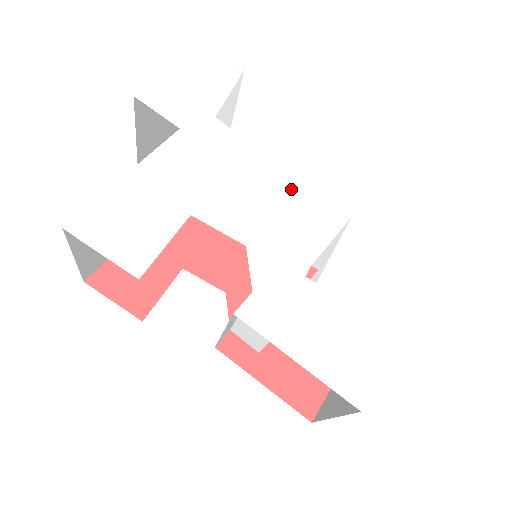
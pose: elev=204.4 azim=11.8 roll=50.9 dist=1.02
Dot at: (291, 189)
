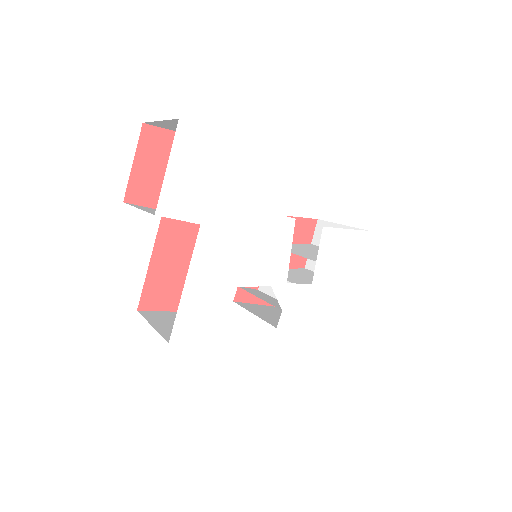
Dot at: (285, 229)
